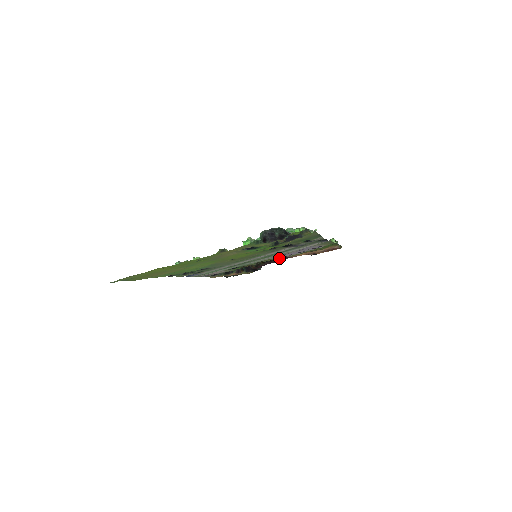
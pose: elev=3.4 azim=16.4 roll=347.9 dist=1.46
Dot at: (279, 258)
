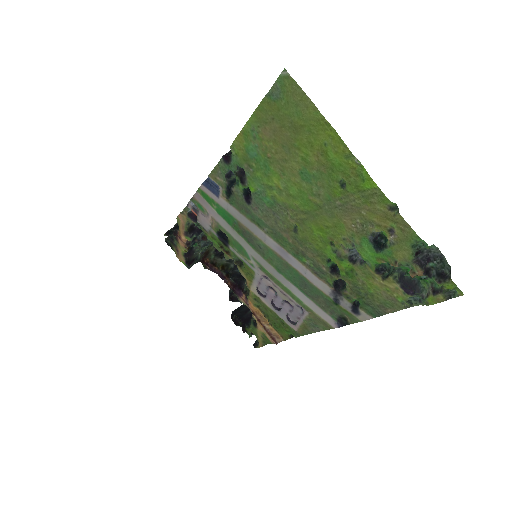
Dot at: (247, 284)
